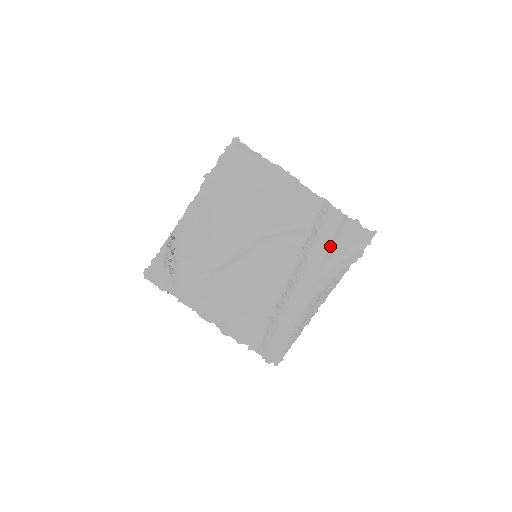
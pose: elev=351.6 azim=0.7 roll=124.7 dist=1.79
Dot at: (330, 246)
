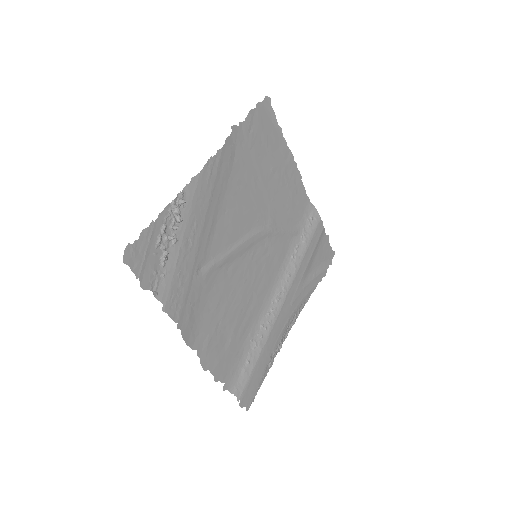
Dot at: (311, 259)
